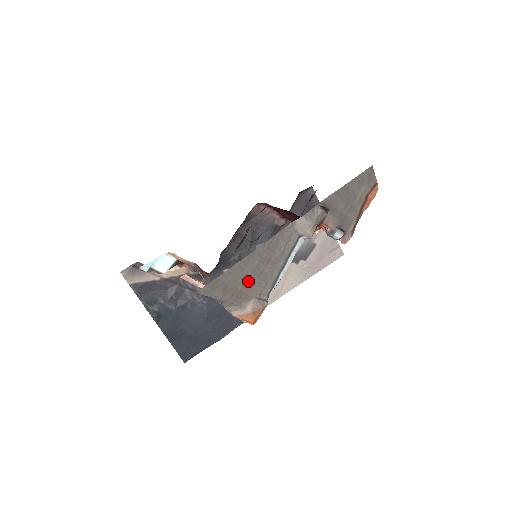
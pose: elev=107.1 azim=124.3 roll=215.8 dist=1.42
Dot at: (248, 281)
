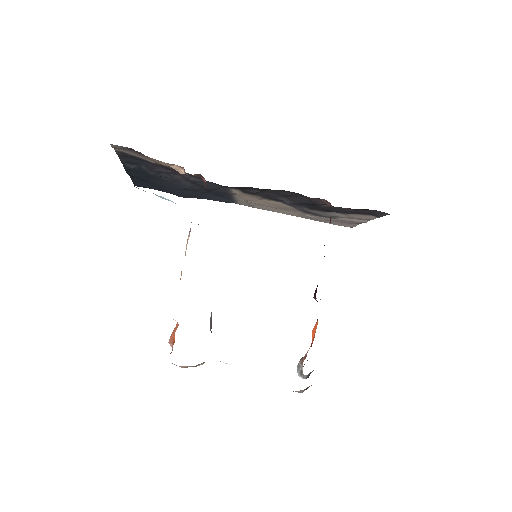
Dot at: occluded
